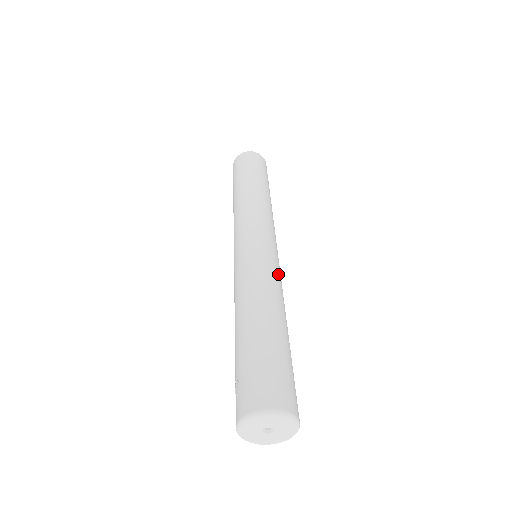
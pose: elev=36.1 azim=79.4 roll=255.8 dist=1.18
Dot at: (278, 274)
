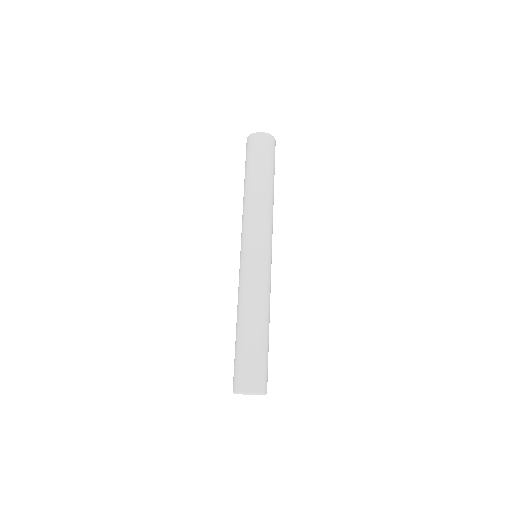
Dot at: (268, 283)
